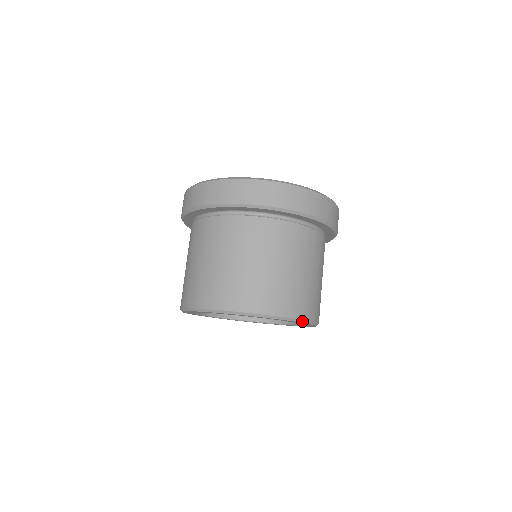
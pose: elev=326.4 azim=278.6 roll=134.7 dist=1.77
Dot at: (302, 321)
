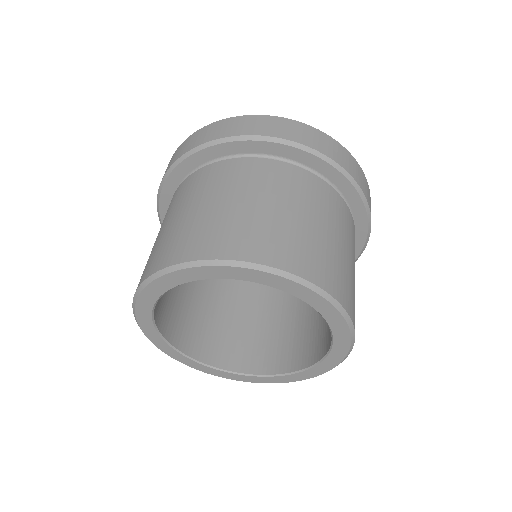
Dot at: (337, 306)
